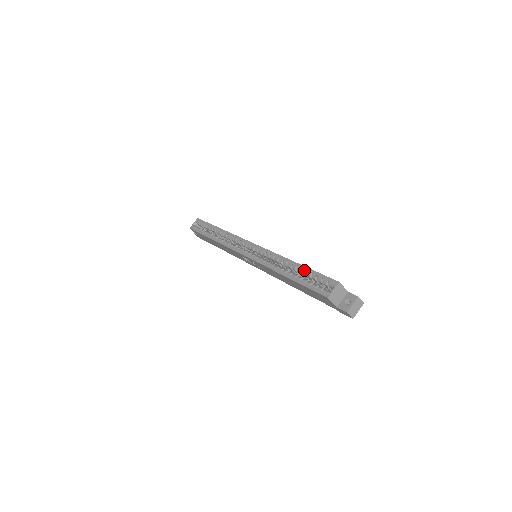
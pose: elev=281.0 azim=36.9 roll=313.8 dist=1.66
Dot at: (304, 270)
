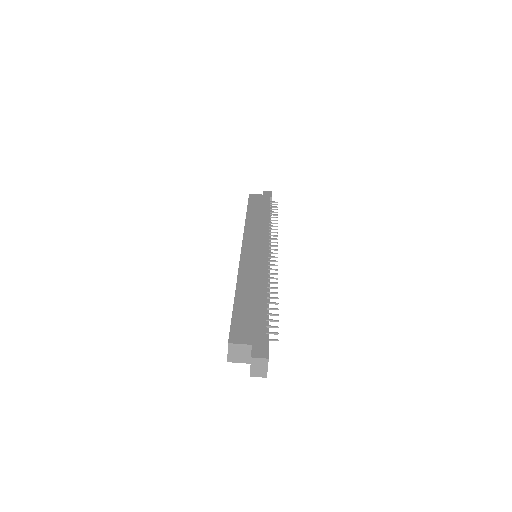
Dot at: occluded
